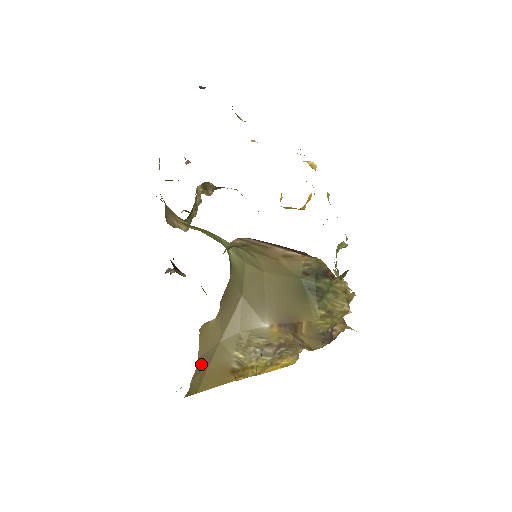
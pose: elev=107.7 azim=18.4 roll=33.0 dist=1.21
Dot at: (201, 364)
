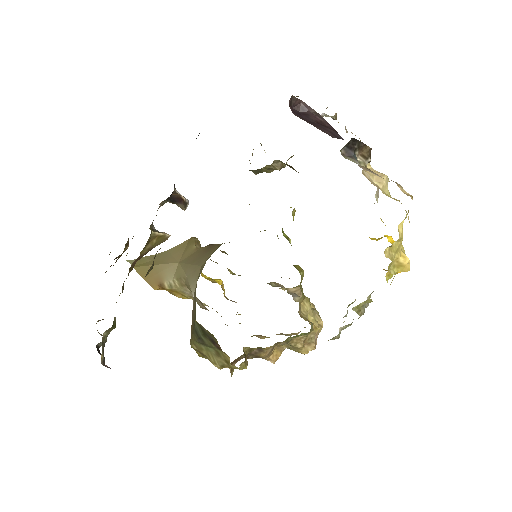
Dot at: (160, 256)
